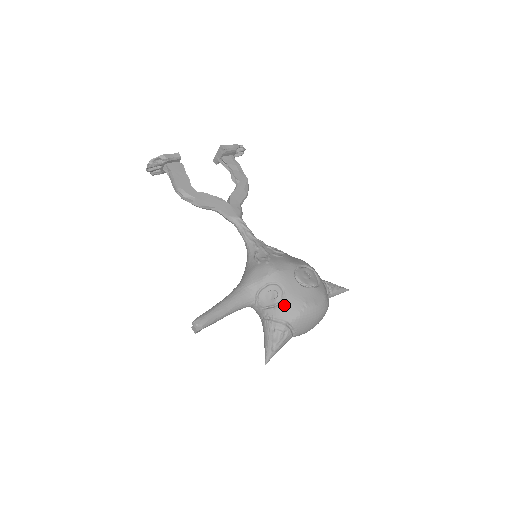
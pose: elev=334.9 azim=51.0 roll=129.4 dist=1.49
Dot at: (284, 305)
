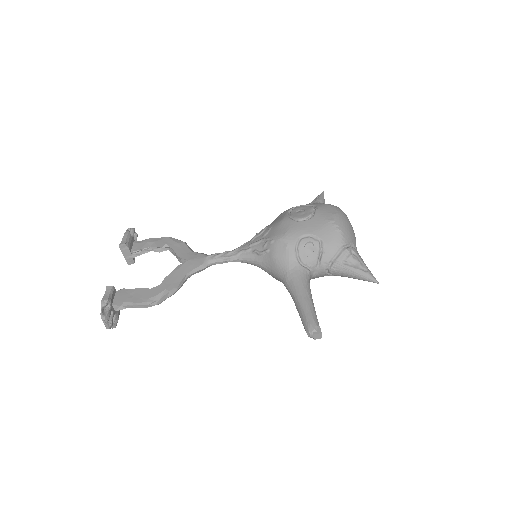
Dot at: (325, 241)
